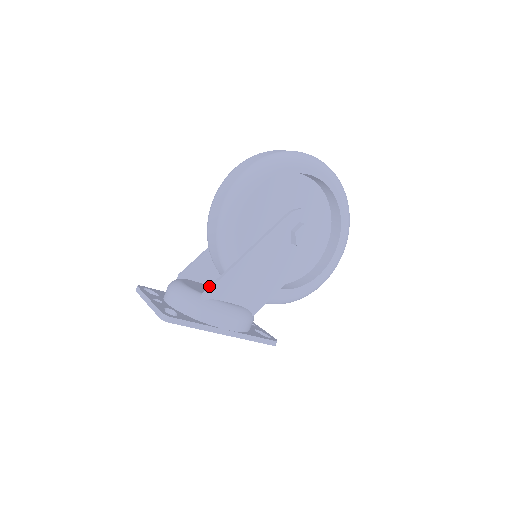
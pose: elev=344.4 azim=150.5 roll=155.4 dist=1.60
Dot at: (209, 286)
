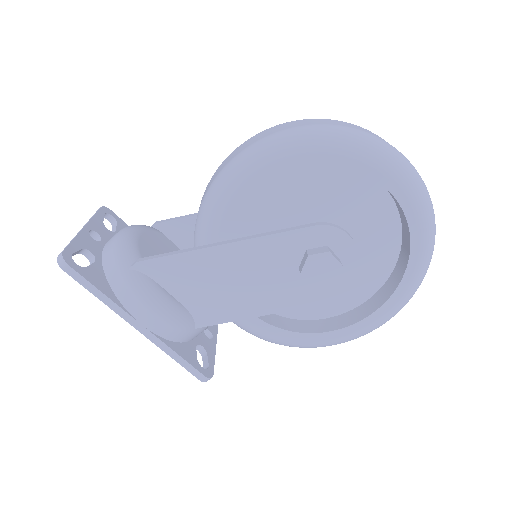
Dot at: occluded
